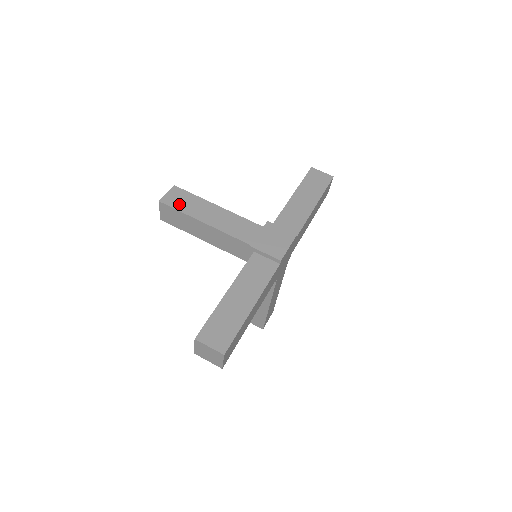
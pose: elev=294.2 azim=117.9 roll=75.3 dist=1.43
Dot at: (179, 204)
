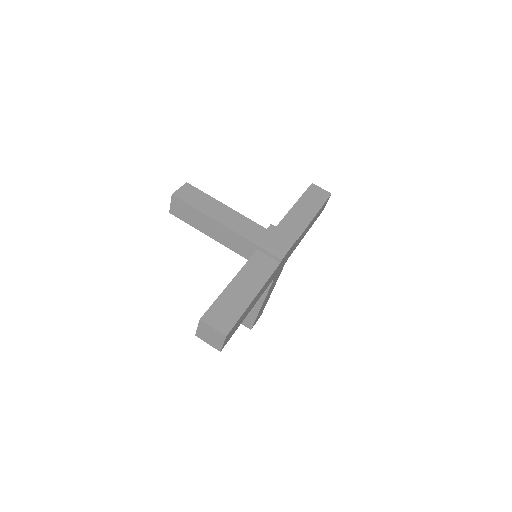
Dot at: (190, 199)
